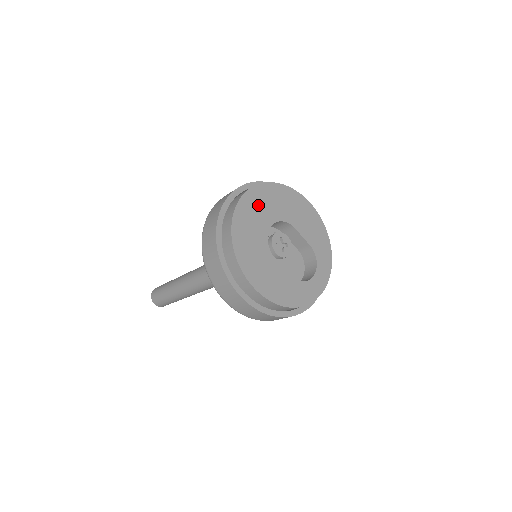
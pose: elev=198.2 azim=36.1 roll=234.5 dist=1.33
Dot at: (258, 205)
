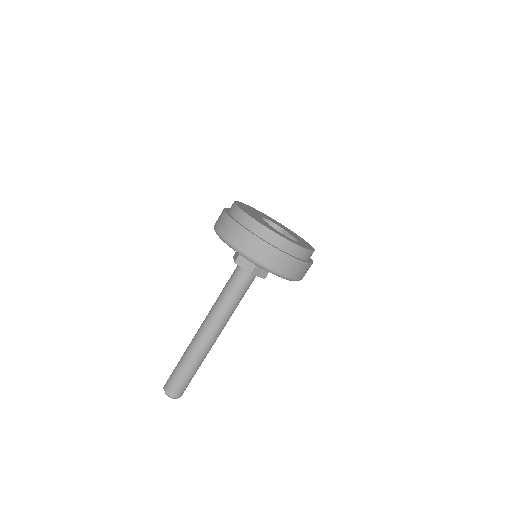
Dot at: (260, 213)
